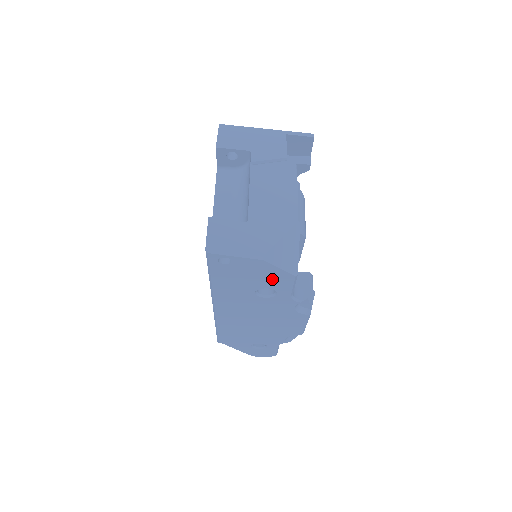
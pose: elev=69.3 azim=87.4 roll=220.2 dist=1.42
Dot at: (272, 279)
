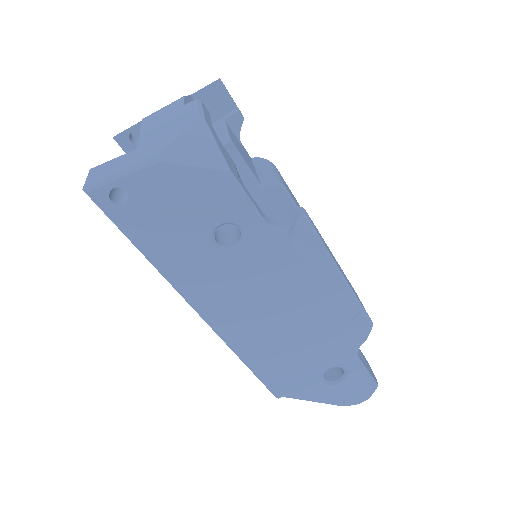
Dot at: (206, 199)
